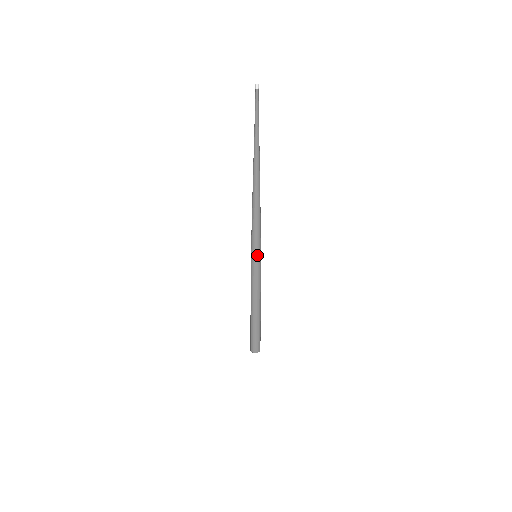
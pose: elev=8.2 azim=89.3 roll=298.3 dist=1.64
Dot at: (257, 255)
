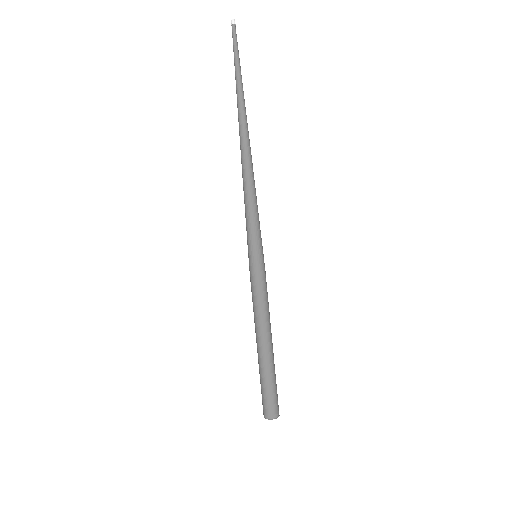
Dot at: (256, 252)
